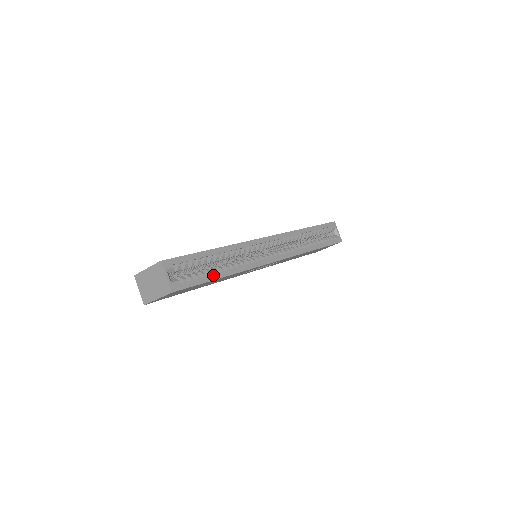
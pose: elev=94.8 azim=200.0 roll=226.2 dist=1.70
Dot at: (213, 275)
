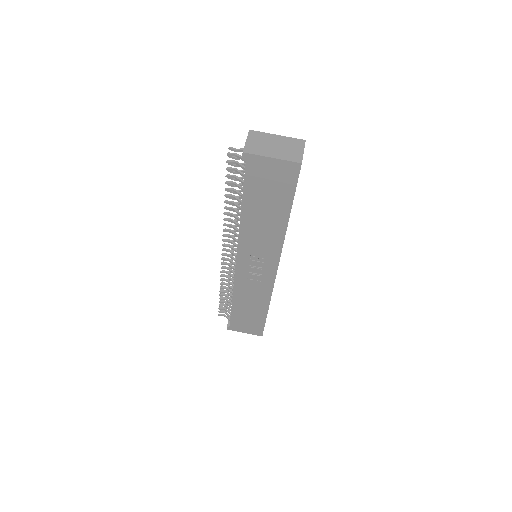
Dot at: occluded
